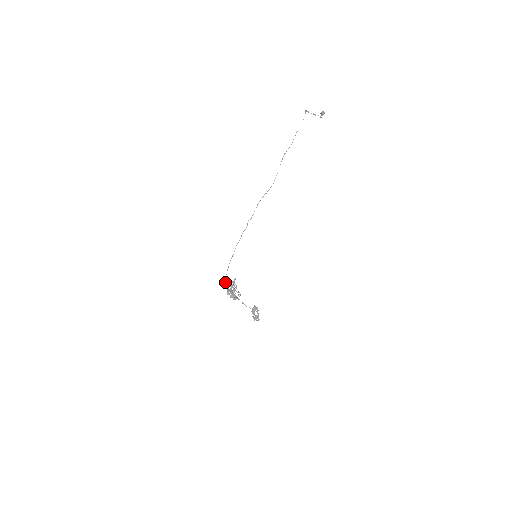
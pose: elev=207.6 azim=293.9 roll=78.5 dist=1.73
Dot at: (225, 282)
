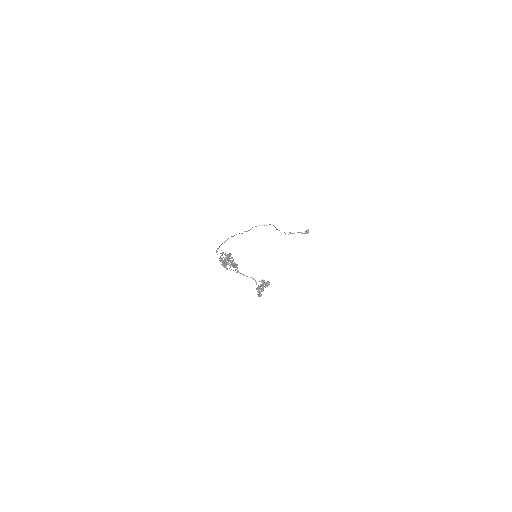
Dot at: (217, 251)
